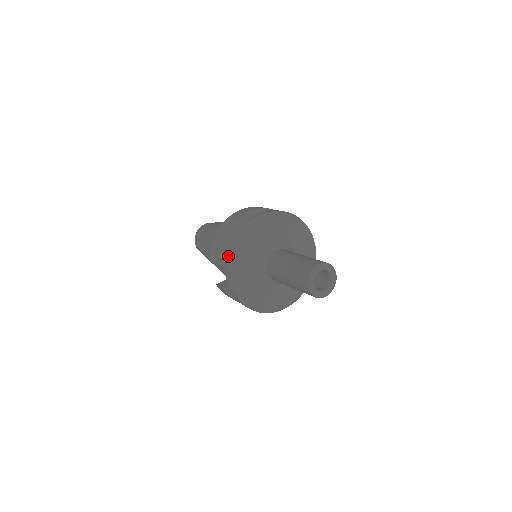
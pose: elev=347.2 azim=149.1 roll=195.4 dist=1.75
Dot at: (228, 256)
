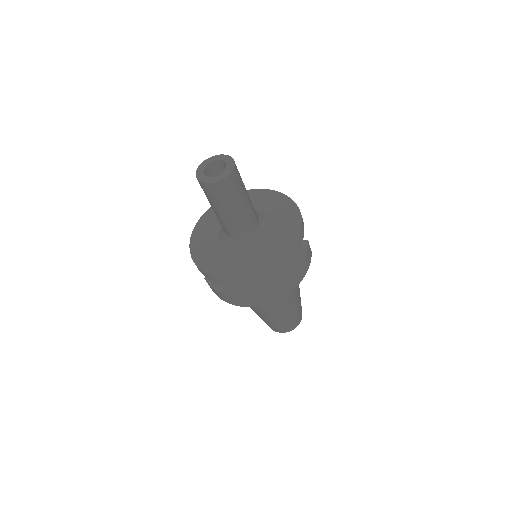
Dot at: (194, 231)
